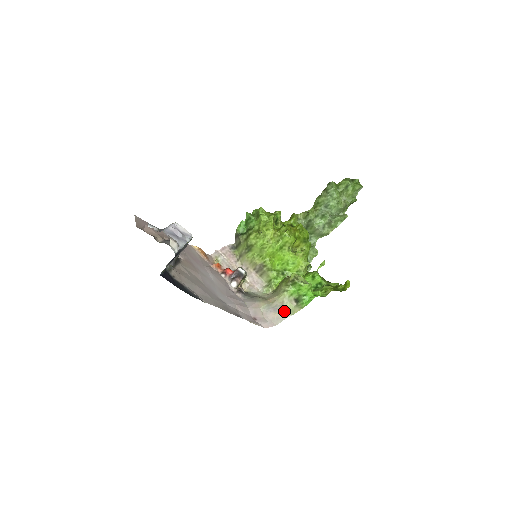
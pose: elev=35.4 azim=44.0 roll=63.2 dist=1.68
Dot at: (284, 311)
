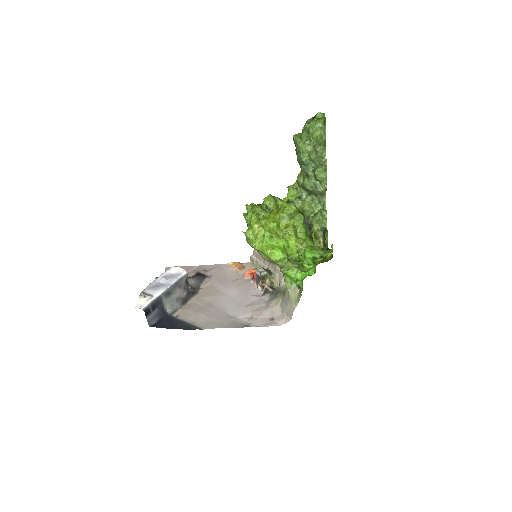
Dot at: (291, 302)
